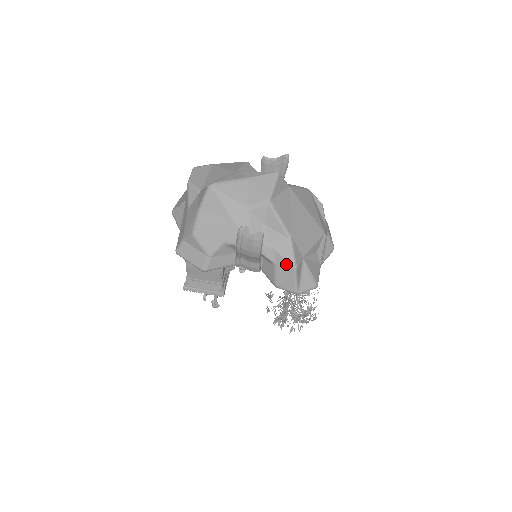
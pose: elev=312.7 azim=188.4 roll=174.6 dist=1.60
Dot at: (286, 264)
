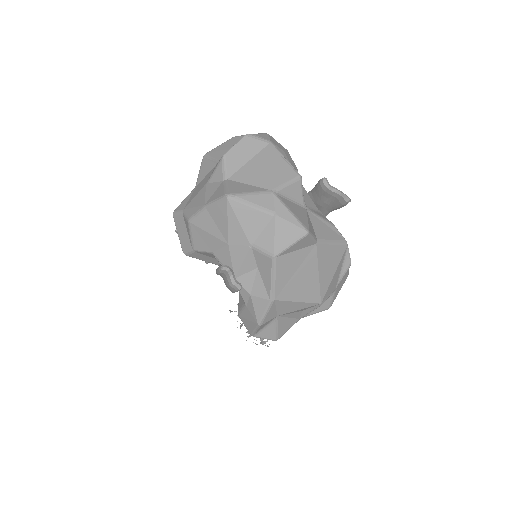
Dot at: (254, 315)
